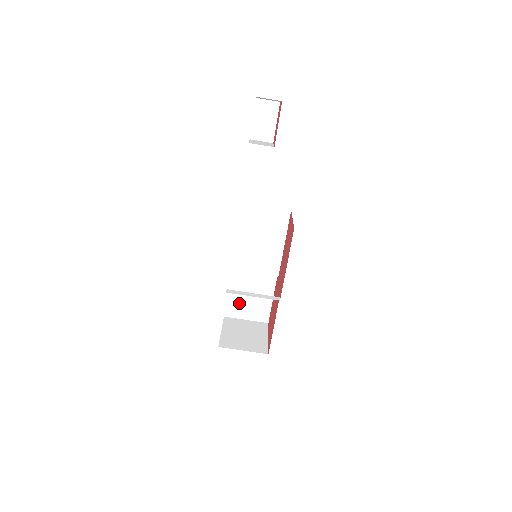
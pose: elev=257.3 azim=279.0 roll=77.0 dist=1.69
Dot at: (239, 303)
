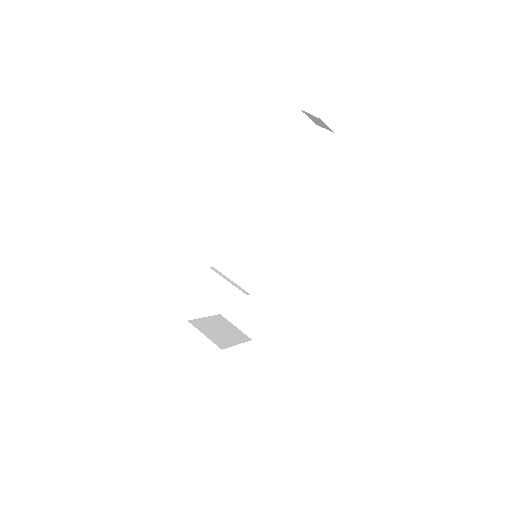
Dot at: (237, 307)
